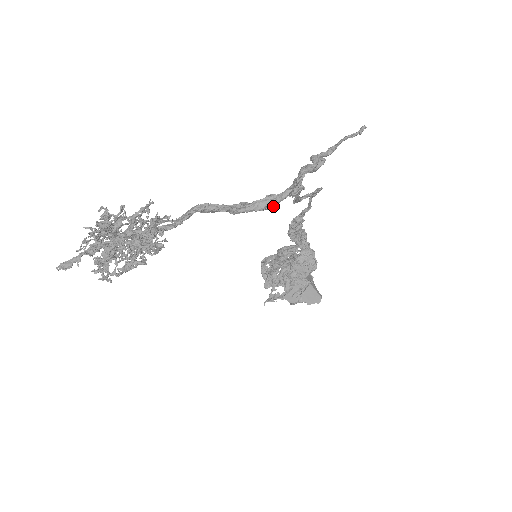
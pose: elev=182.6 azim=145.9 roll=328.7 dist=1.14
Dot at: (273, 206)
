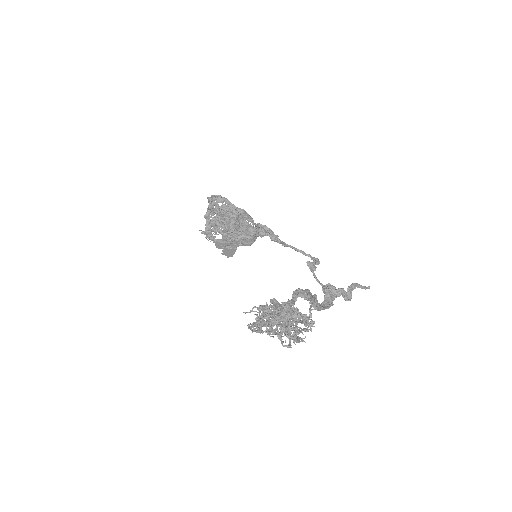
Dot at: occluded
